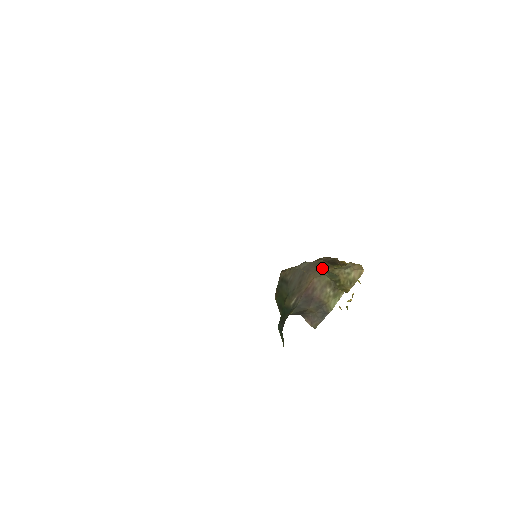
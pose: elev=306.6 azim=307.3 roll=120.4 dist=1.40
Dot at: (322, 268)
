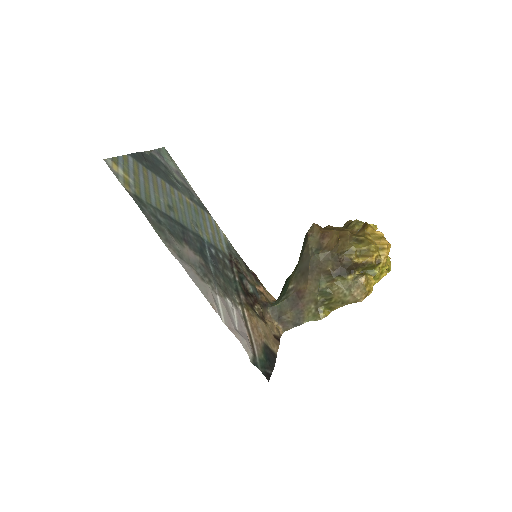
Dot at: (320, 281)
